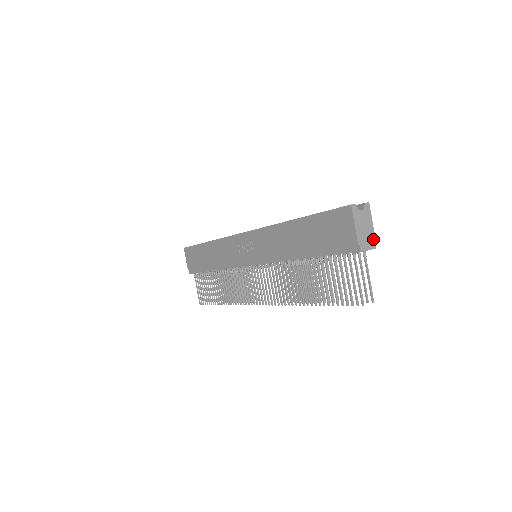
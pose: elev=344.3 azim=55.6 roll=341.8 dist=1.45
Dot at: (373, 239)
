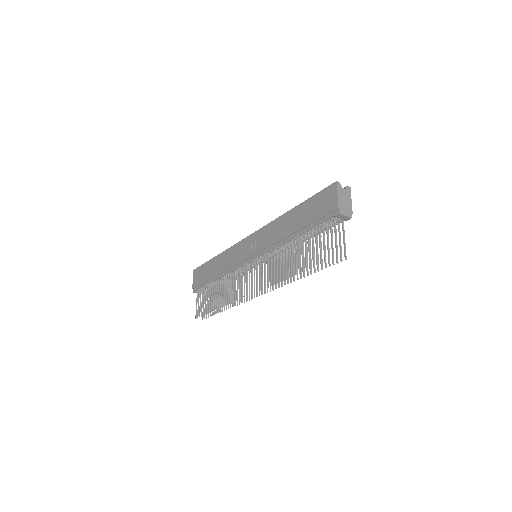
Dot at: (351, 211)
